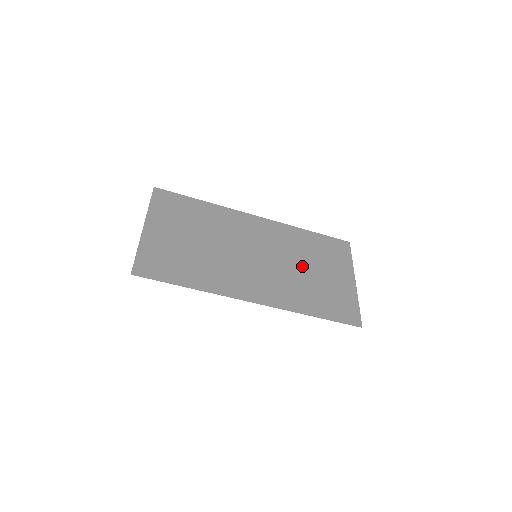
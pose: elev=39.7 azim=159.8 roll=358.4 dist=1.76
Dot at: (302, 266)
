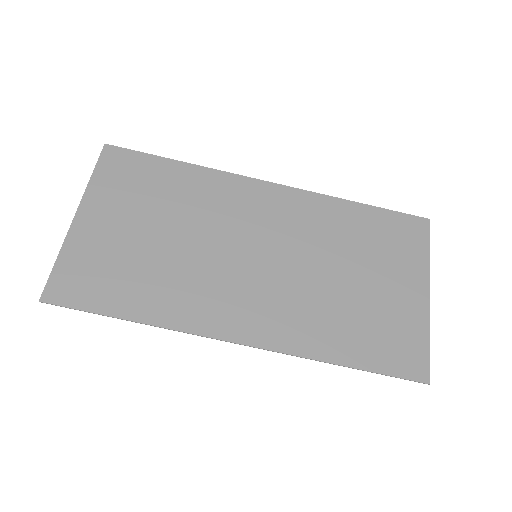
Dot at: (335, 270)
